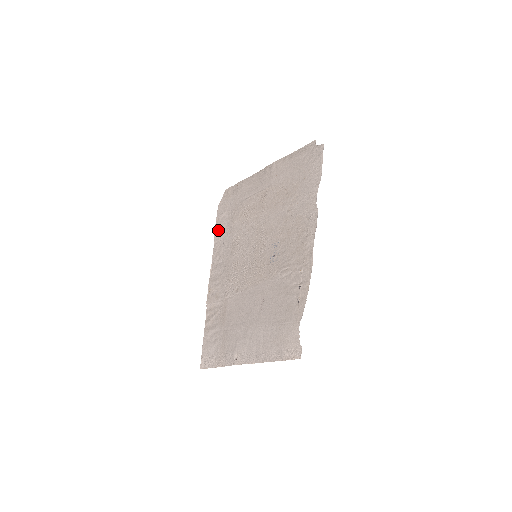
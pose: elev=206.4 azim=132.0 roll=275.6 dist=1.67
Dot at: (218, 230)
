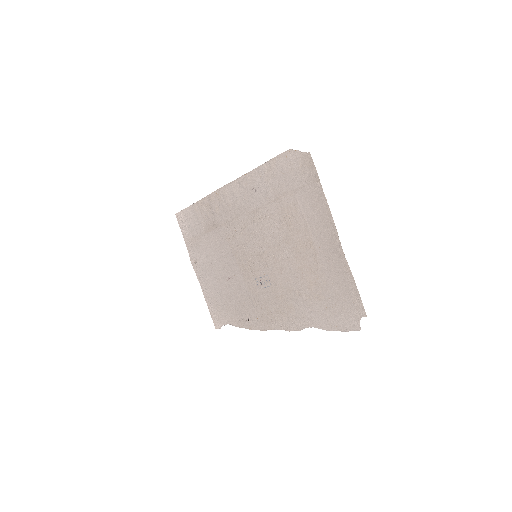
Dot at: (265, 171)
